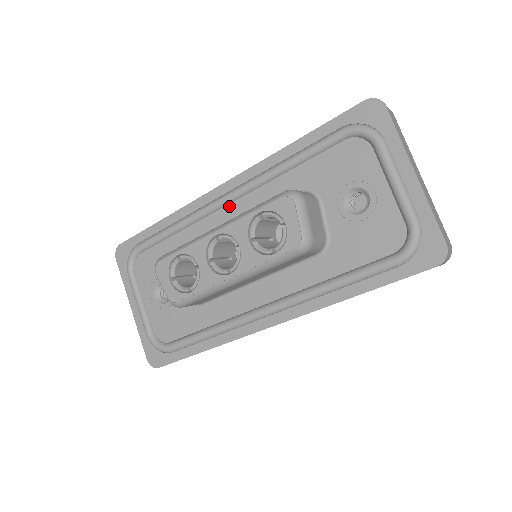
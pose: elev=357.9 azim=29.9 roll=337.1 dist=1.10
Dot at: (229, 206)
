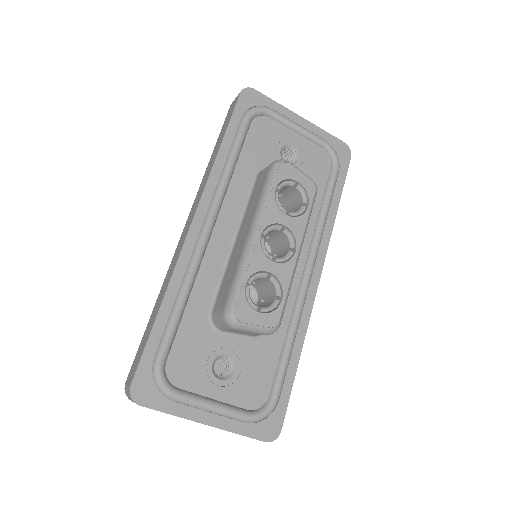
Dot at: (214, 232)
